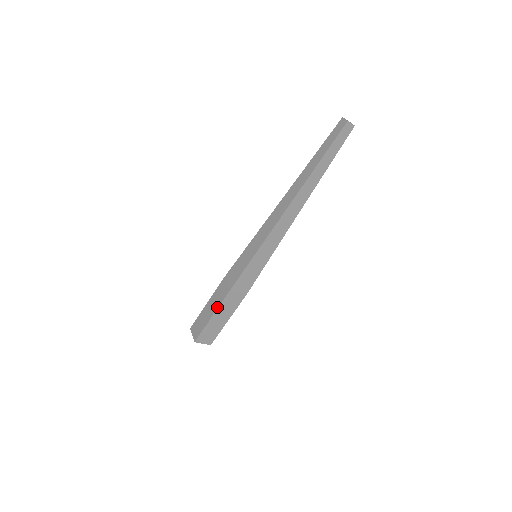
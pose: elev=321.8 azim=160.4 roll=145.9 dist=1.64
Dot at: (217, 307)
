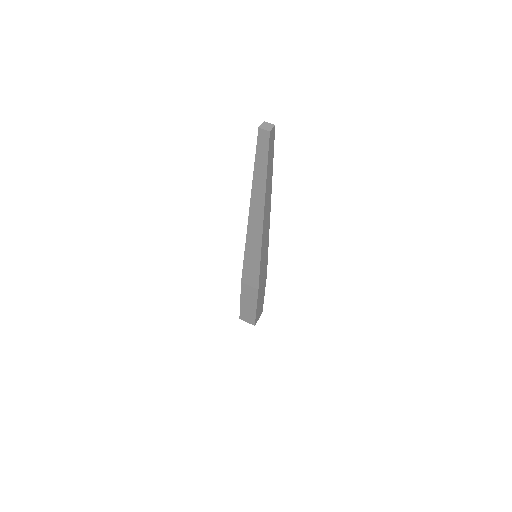
Dot at: (241, 294)
